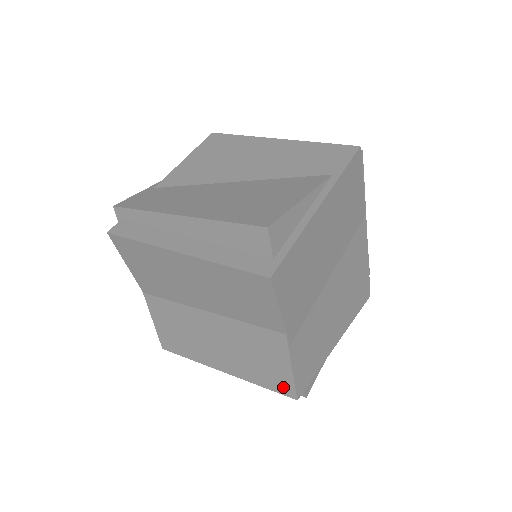
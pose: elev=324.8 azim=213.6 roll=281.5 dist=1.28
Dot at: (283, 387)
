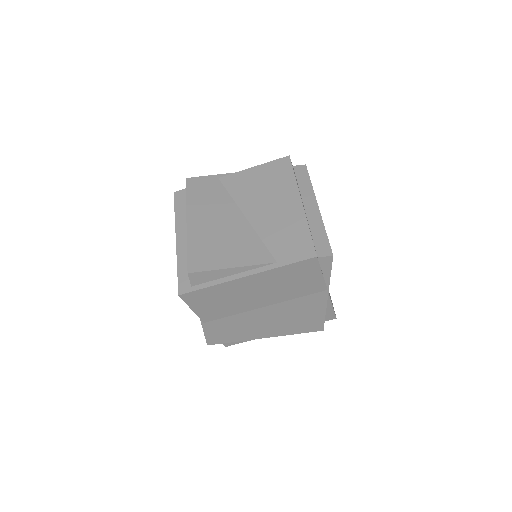
Dot at: occluded
